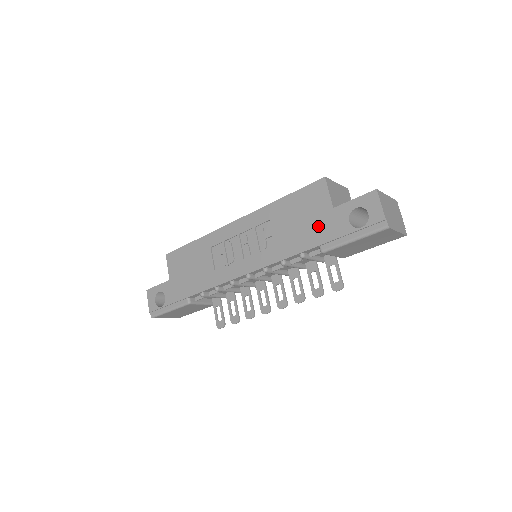
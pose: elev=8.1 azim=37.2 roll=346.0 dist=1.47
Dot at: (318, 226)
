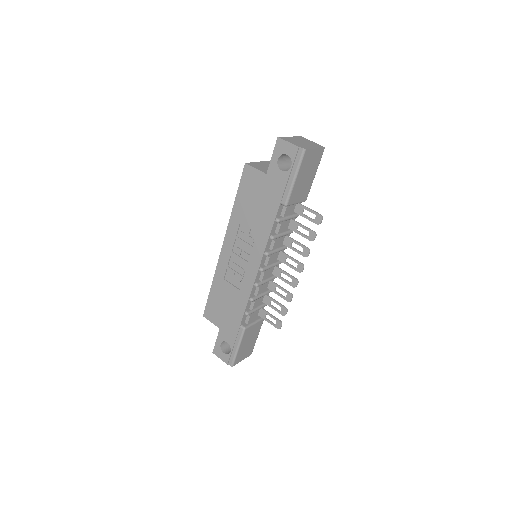
Dot at: (269, 193)
